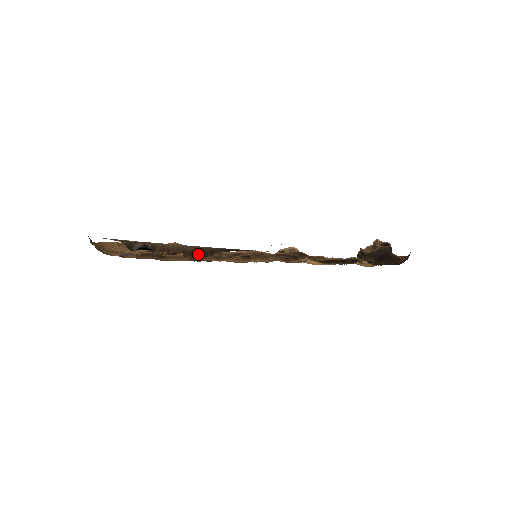
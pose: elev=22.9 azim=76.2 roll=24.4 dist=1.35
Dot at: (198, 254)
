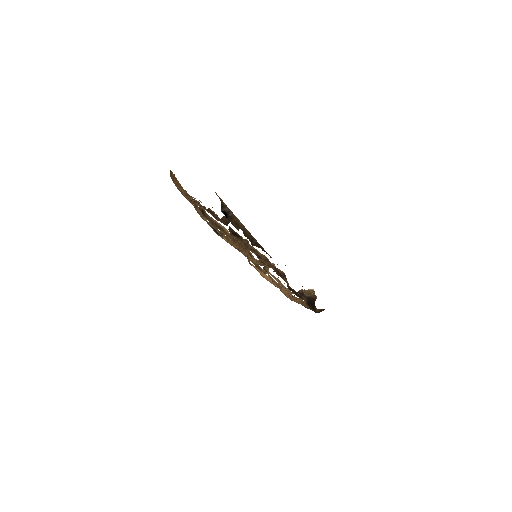
Dot at: (250, 241)
